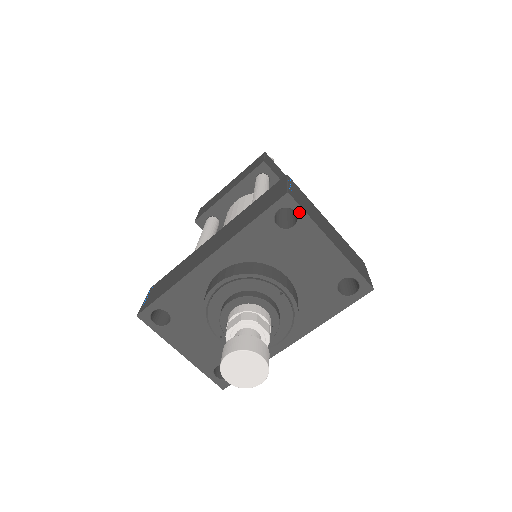
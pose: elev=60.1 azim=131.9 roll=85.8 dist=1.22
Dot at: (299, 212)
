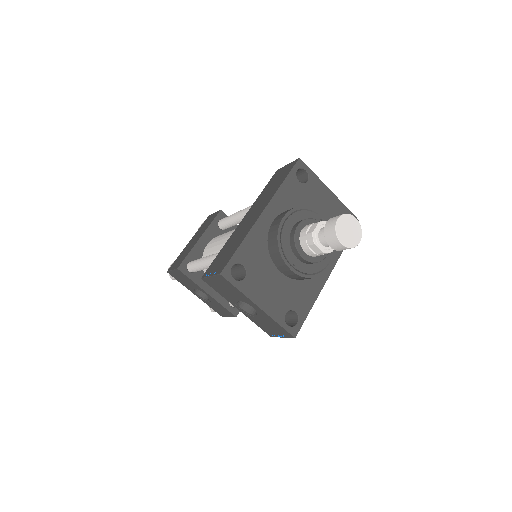
Dot at: (308, 171)
